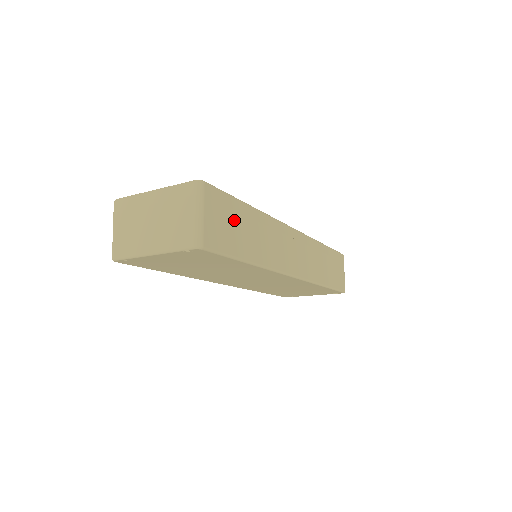
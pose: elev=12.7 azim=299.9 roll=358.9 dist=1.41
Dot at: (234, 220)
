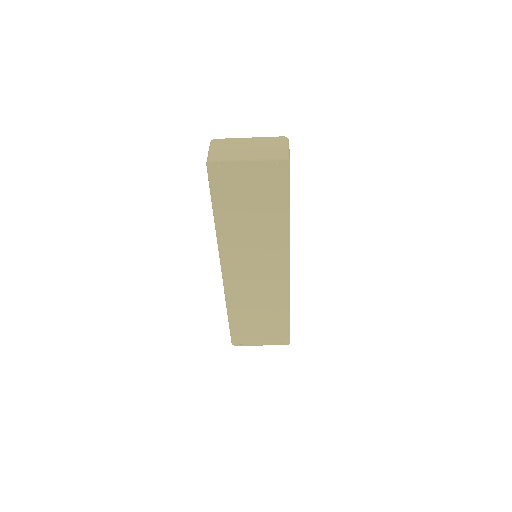
Dot at: occluded
